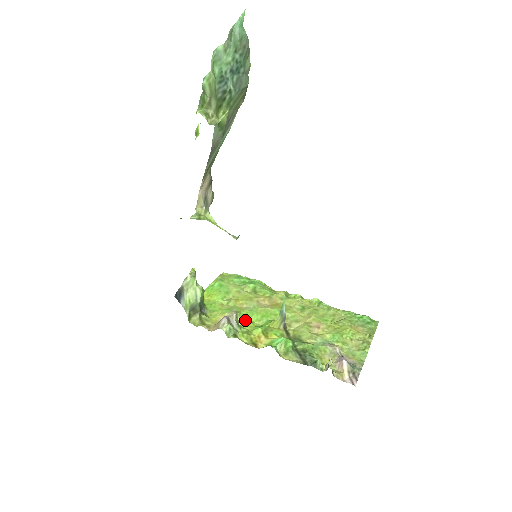
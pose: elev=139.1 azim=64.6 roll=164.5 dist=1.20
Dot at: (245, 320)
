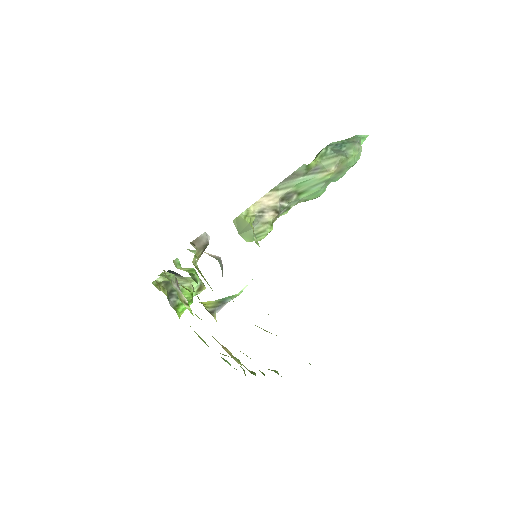
Dot at: occluded
